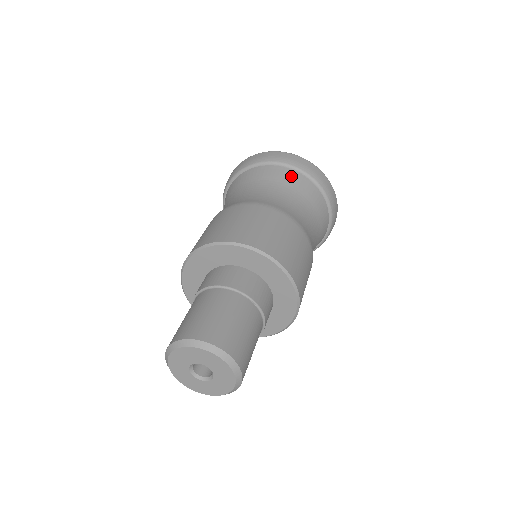
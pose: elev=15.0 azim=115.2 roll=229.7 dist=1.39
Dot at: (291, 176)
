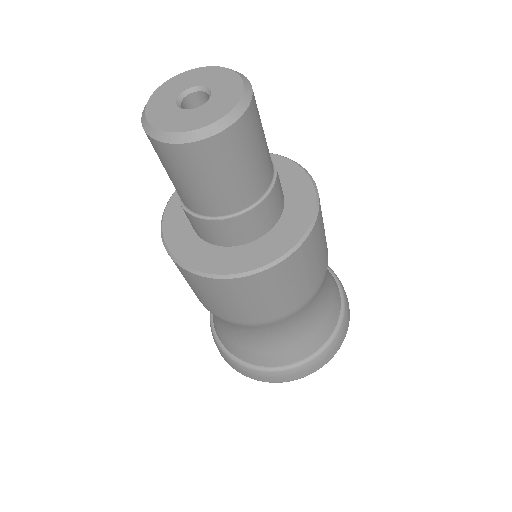
Dot at: occluded
